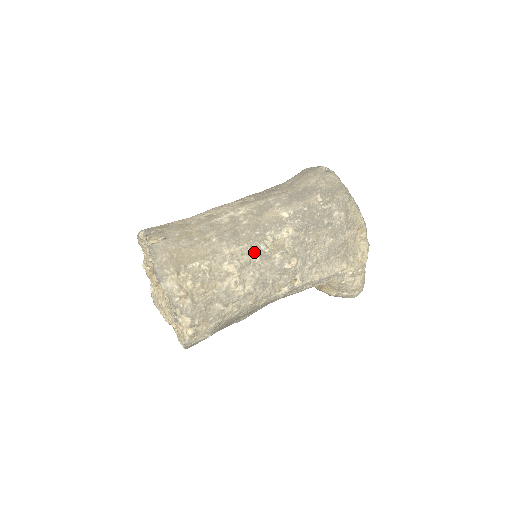
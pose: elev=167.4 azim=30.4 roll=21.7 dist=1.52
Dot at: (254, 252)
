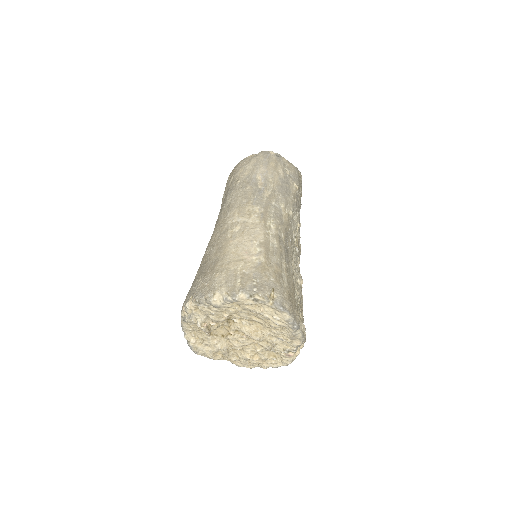
Dot at: (297, 258)
